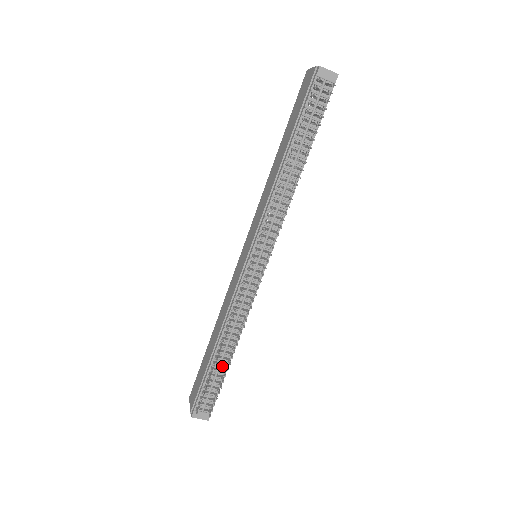
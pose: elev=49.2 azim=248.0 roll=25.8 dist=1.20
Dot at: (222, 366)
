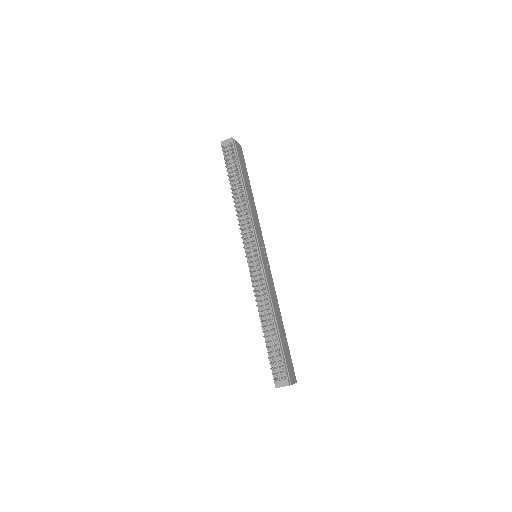
Dot at: (273, 337)
